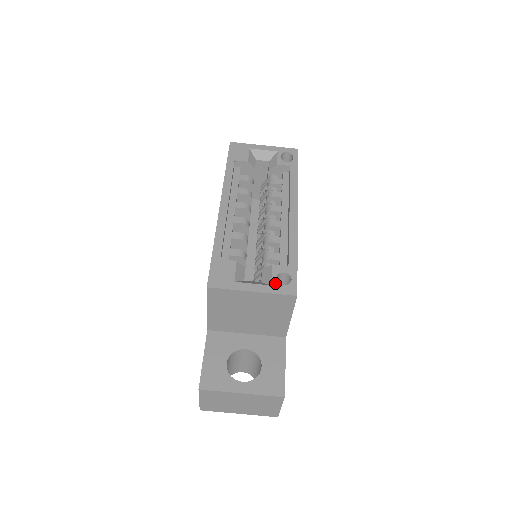
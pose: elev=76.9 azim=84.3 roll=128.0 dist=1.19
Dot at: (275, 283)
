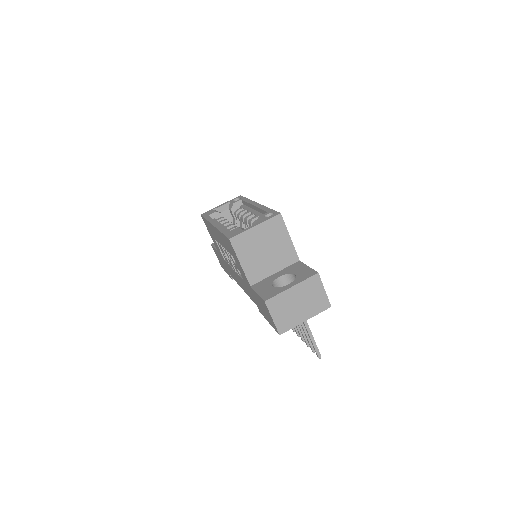
Dot at: (265, 218)
